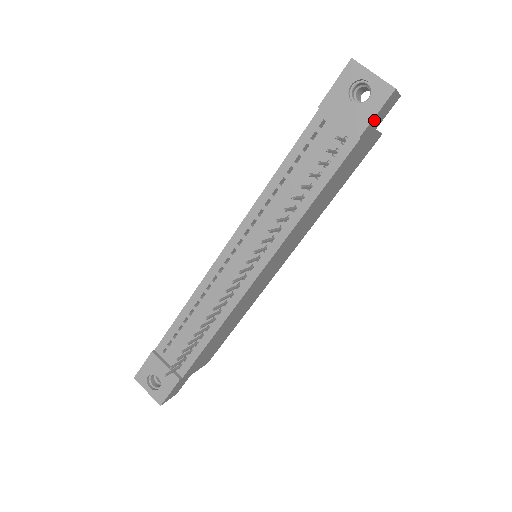
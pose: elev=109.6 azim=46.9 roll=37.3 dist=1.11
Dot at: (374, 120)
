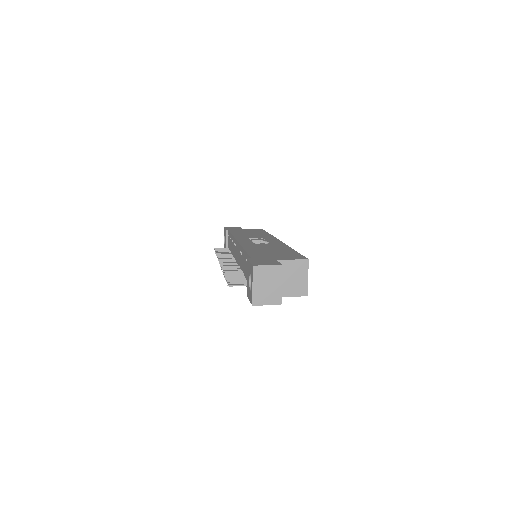
Dot at: occluded
